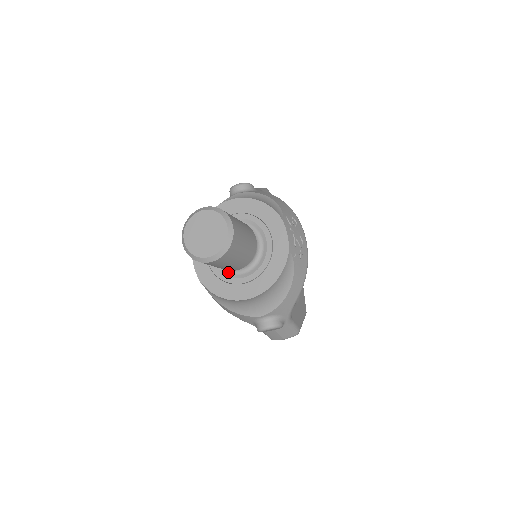
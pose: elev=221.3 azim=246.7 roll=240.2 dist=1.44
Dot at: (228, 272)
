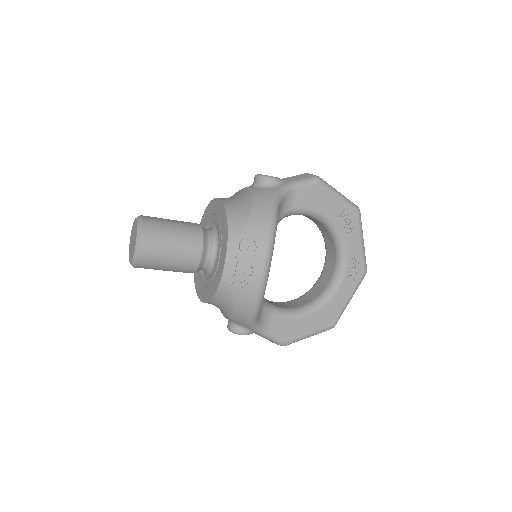
Dot at: occluded
